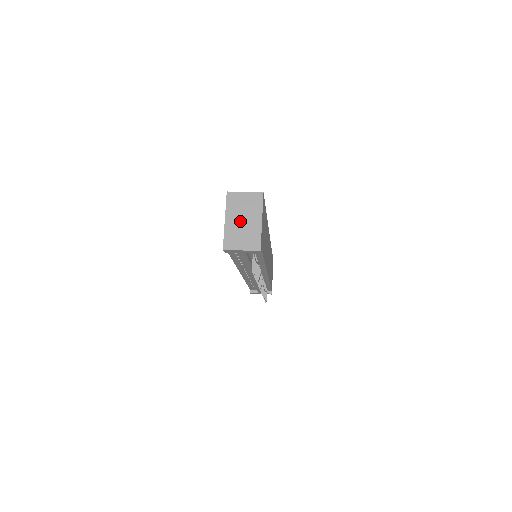
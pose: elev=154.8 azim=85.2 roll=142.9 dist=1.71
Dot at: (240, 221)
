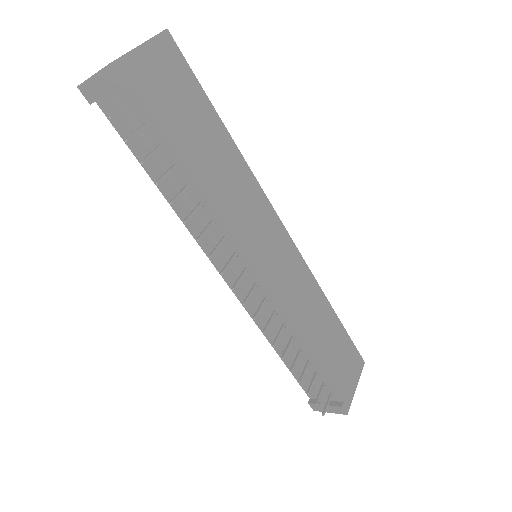
Dot at: occluded
